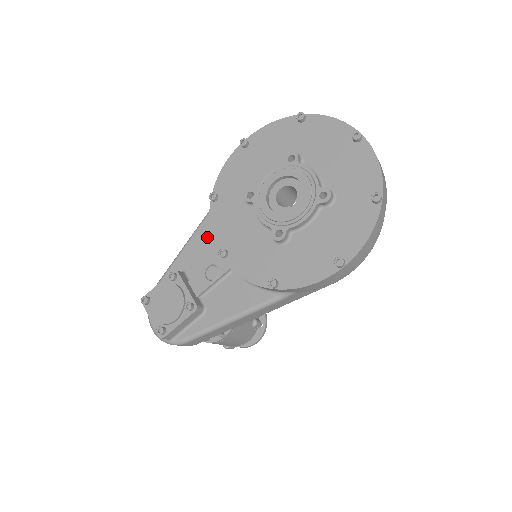
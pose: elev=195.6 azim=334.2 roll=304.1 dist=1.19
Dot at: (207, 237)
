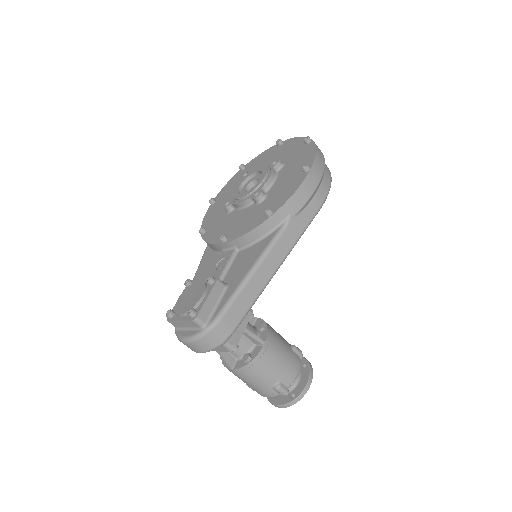
Dot at: (209, 260)
